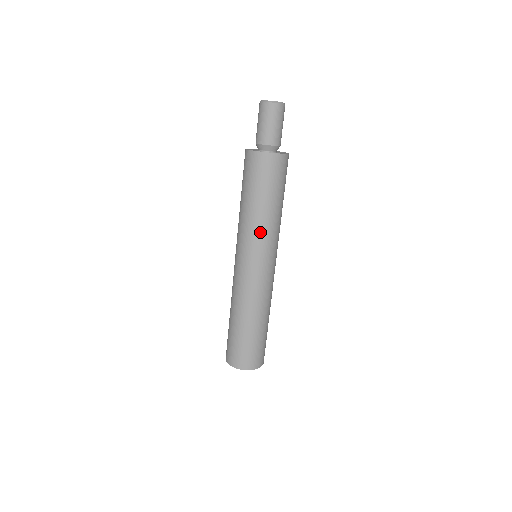
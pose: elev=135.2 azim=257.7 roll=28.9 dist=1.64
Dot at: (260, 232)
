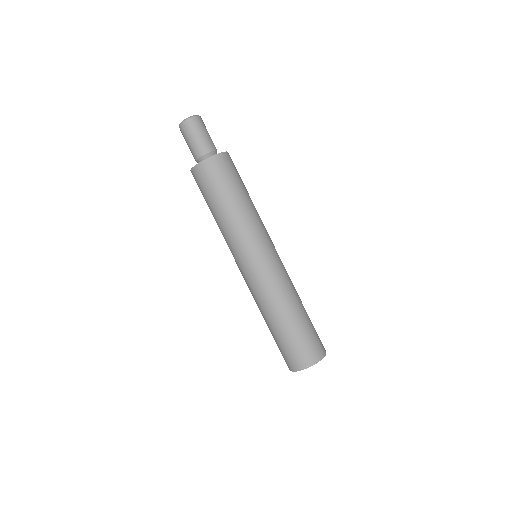
Dot at: (251, 225)
